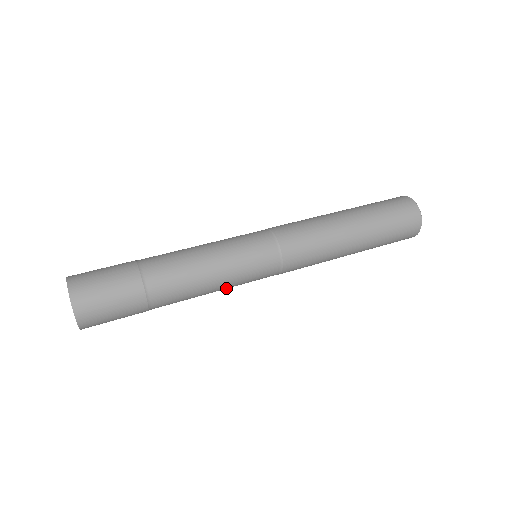
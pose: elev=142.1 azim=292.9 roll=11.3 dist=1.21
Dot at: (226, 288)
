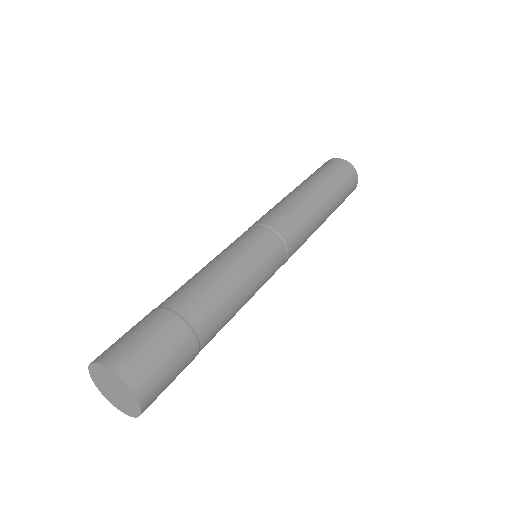
Dot at: occluded
